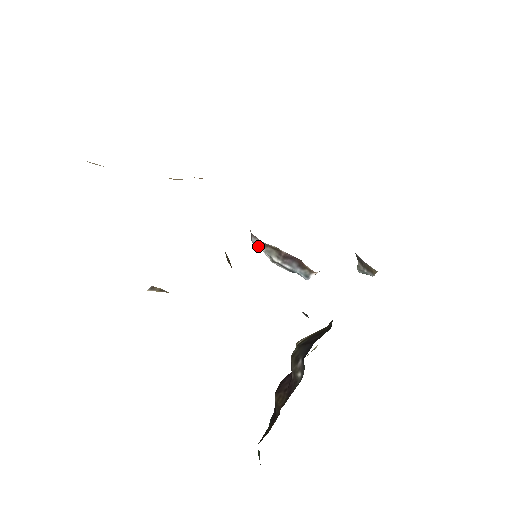
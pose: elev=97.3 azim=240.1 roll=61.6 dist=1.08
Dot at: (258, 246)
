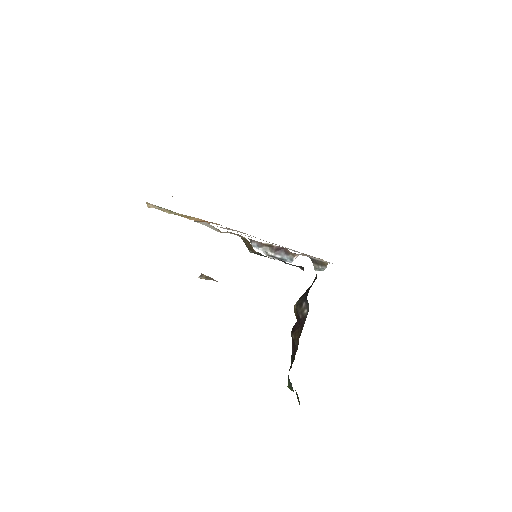
Dot at: (257, 247)
